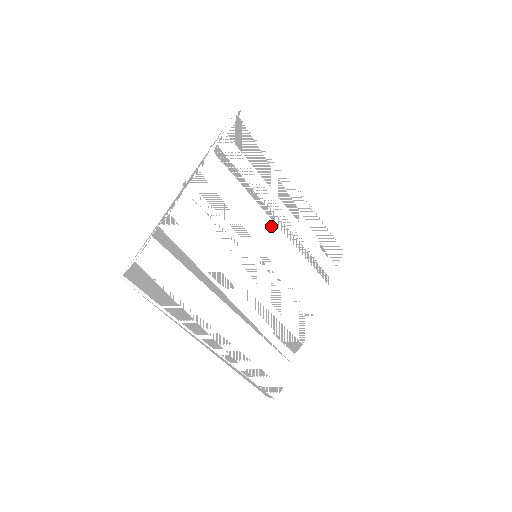
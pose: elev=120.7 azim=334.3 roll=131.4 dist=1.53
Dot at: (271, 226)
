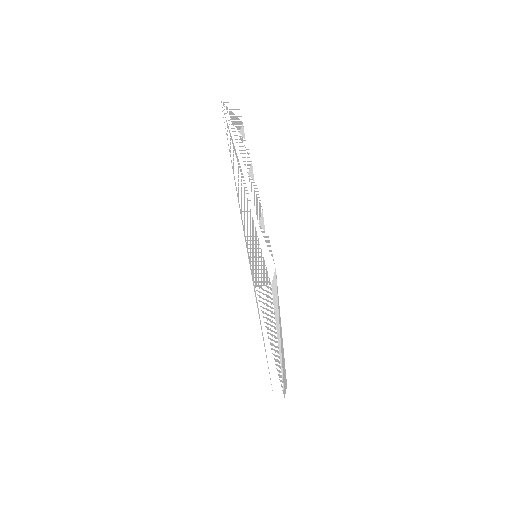
Dot at: occluded
